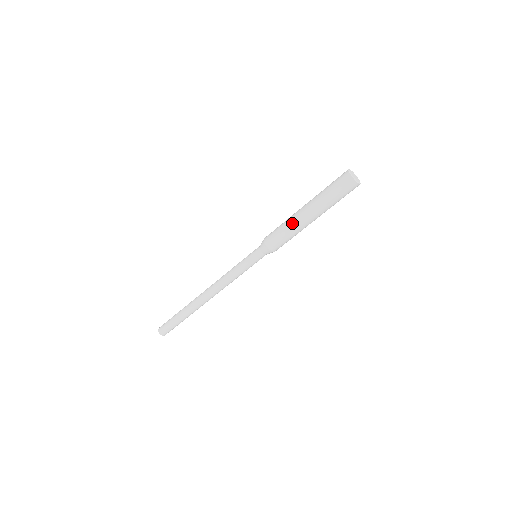
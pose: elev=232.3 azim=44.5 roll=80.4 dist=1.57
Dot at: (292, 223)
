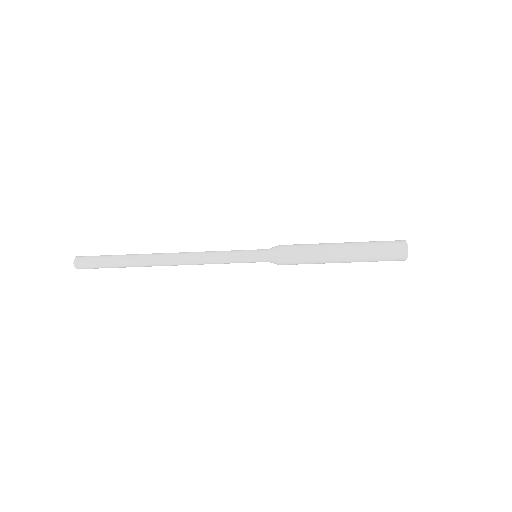
Dot at: (322, 247)
